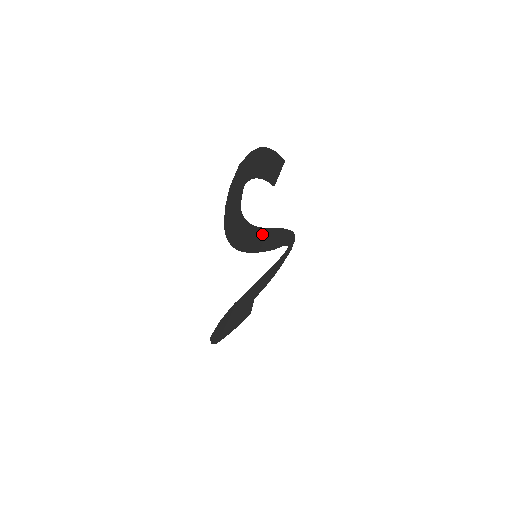
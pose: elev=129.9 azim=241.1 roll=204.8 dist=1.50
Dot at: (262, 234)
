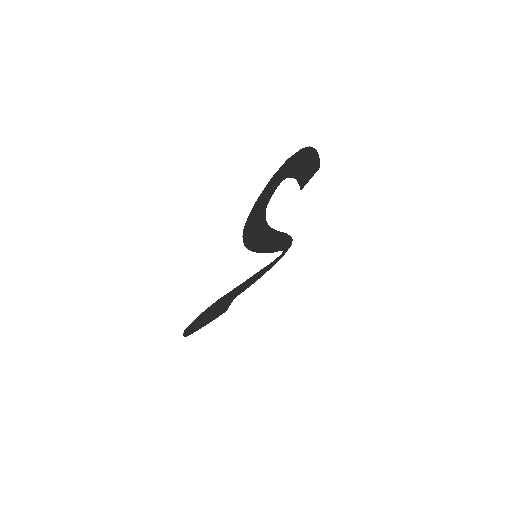
Dot at: (270, 235)
